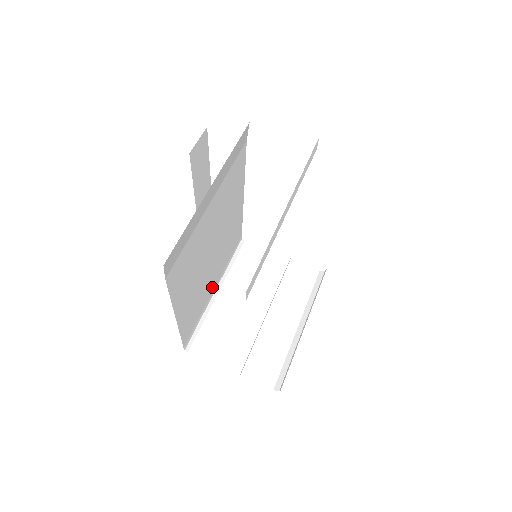
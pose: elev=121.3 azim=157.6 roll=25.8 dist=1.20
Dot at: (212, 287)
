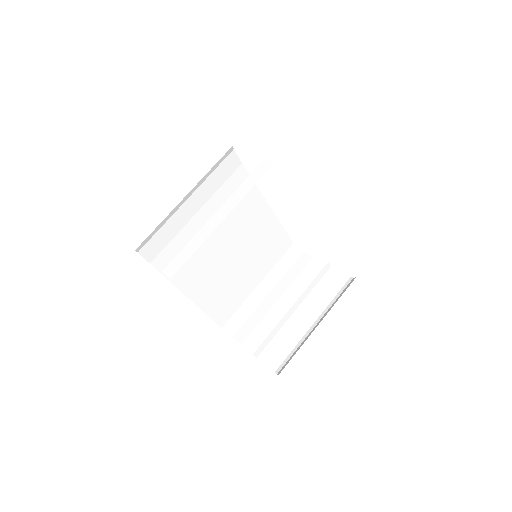
Dot at: (252, 283)
